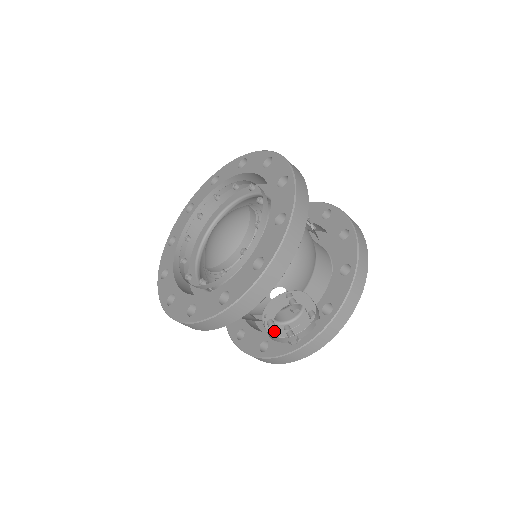
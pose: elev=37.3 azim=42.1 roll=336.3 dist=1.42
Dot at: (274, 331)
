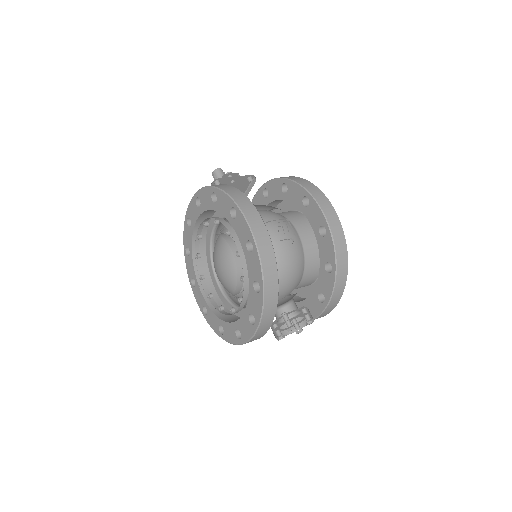
Dot at: (282, 336)
